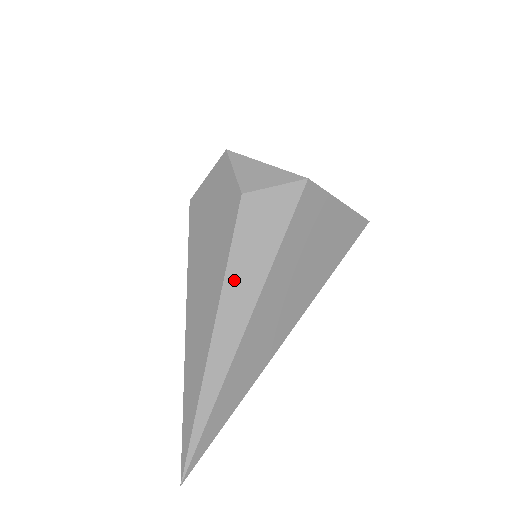
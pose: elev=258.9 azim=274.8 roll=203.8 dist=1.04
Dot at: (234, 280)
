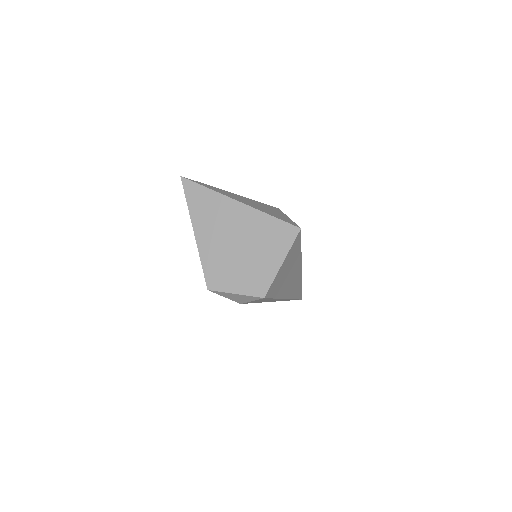
Dot at: occluded
